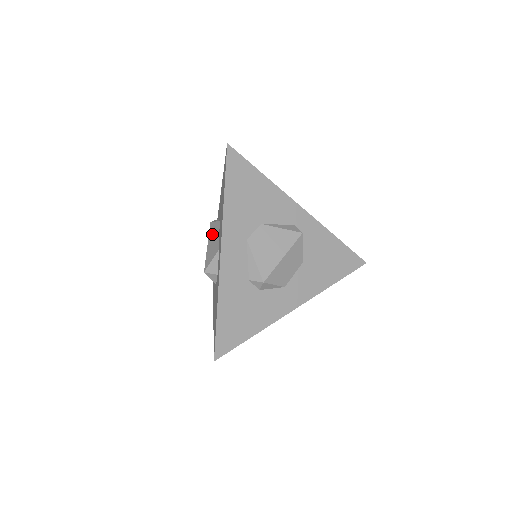
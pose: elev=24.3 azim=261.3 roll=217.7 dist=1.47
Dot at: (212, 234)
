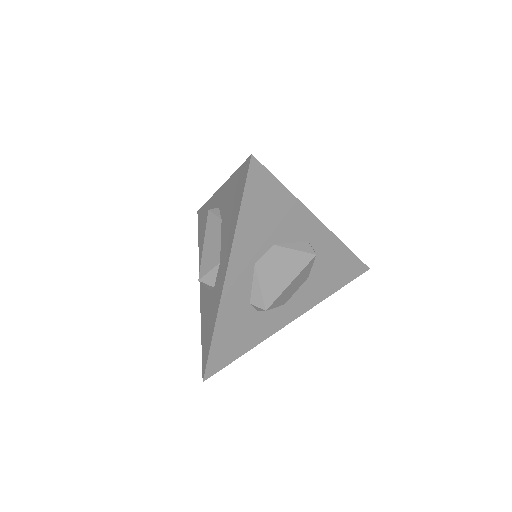
Dot at: (211, 232)
